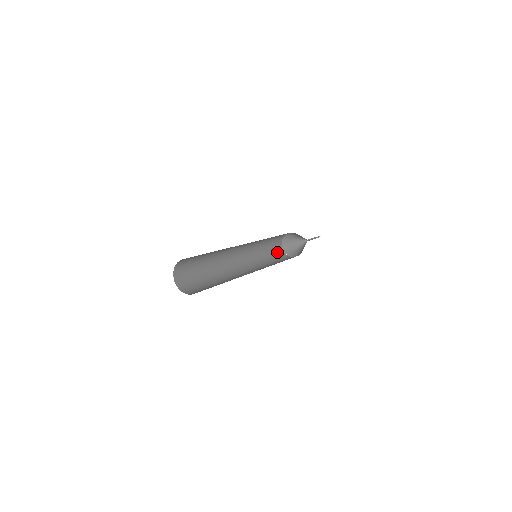
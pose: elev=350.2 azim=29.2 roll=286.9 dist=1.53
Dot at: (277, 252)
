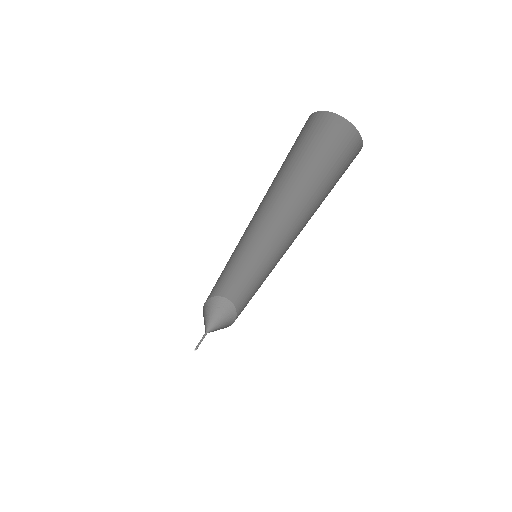
Dot at: occluded
